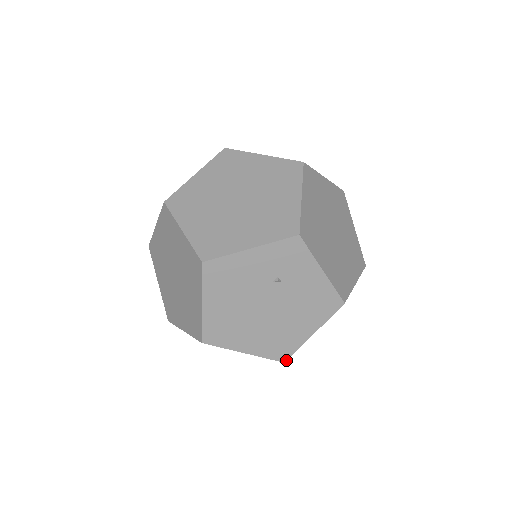
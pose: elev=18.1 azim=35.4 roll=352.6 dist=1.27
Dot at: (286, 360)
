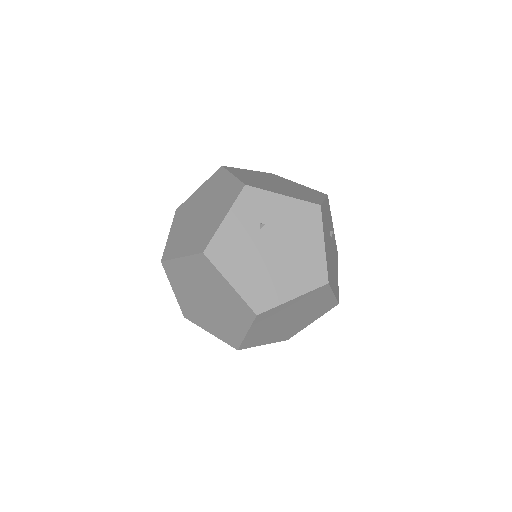
Dot at: (327, 280)
